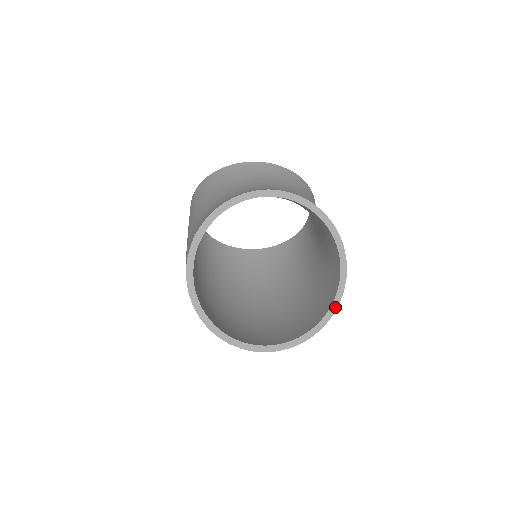
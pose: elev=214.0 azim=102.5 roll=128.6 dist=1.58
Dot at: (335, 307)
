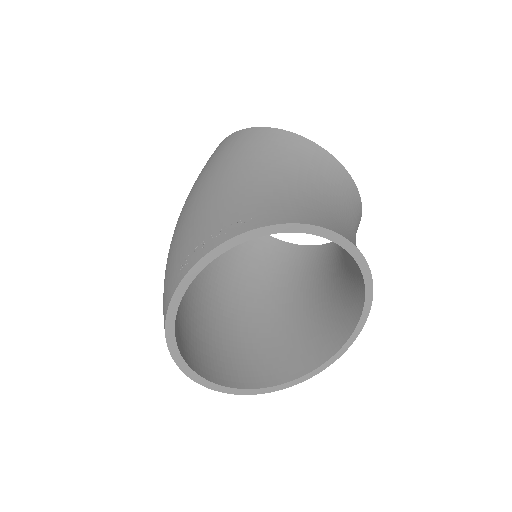
Dot at: (285, 387)
